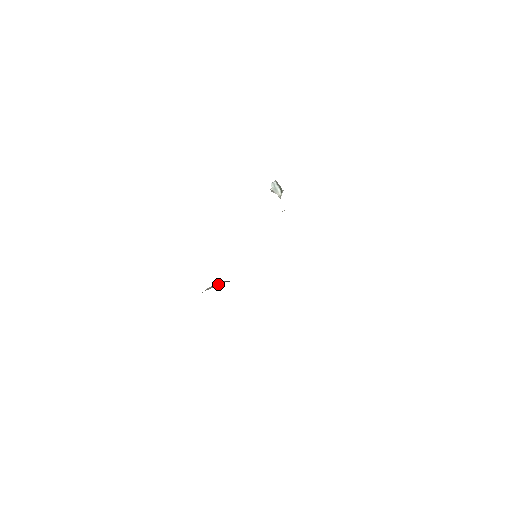
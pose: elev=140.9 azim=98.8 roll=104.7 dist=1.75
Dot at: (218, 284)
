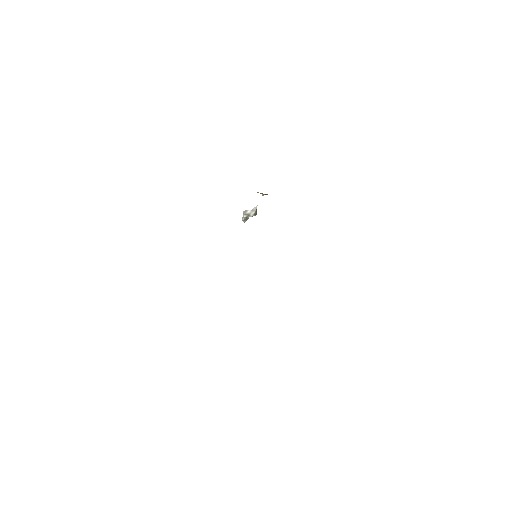
Dot at: occluded
